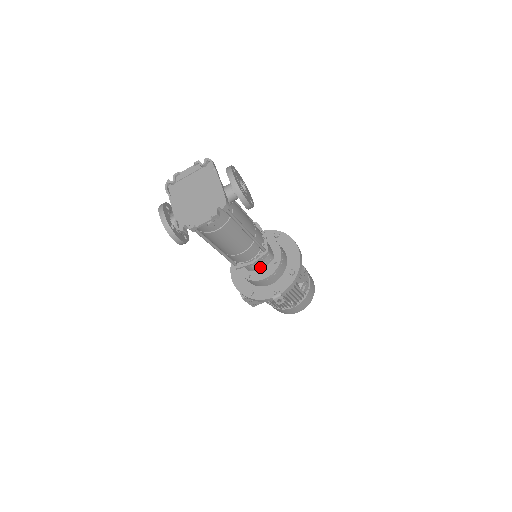
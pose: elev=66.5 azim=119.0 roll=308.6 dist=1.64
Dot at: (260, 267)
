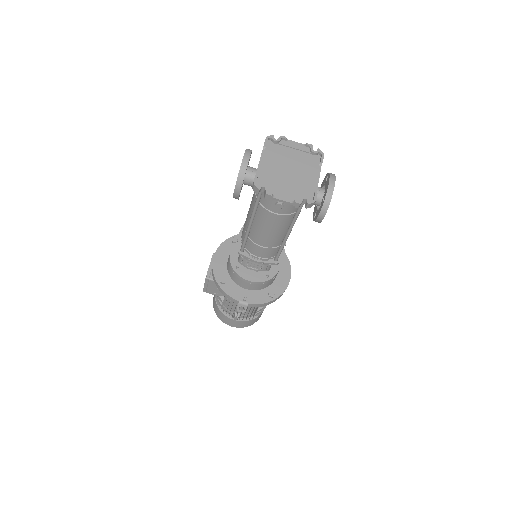
Dot at: (252, 268)
